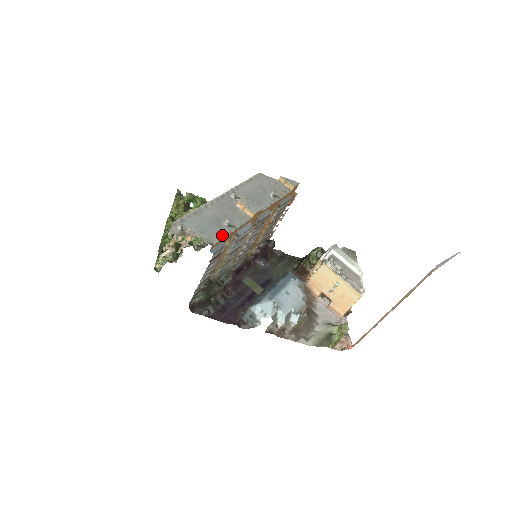
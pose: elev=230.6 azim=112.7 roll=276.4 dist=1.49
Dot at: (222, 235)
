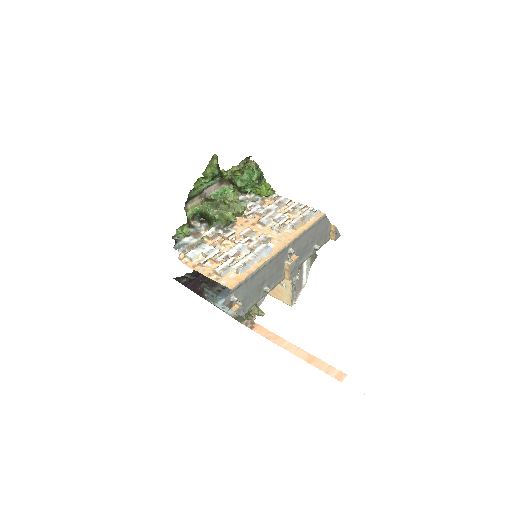
Dot at: (255, 303)
